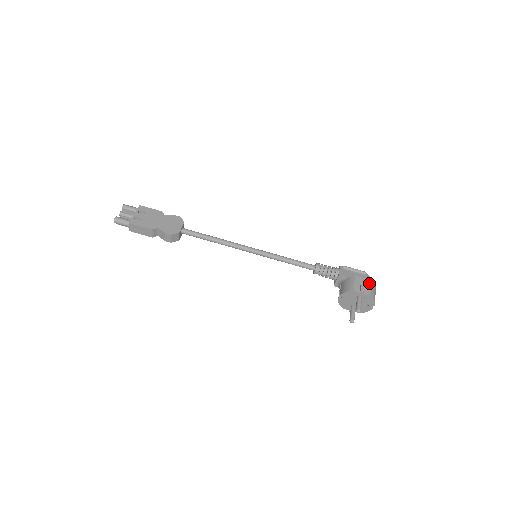
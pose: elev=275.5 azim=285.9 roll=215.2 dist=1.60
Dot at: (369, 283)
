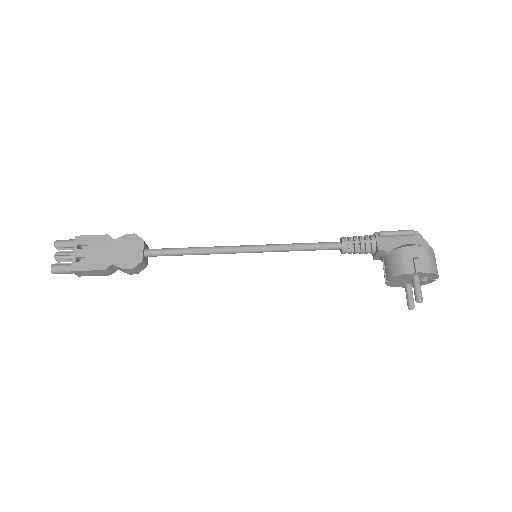
Dot at: (424, 252)
